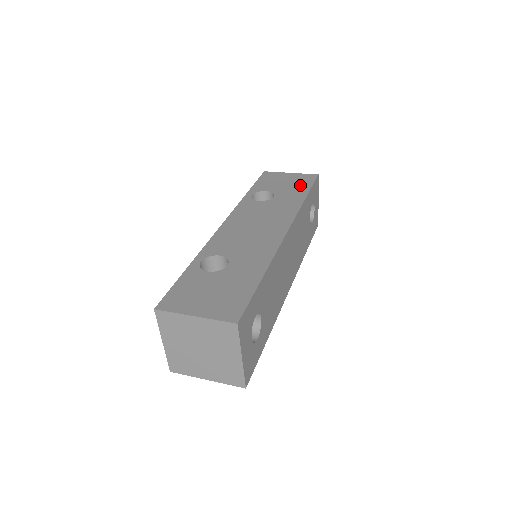
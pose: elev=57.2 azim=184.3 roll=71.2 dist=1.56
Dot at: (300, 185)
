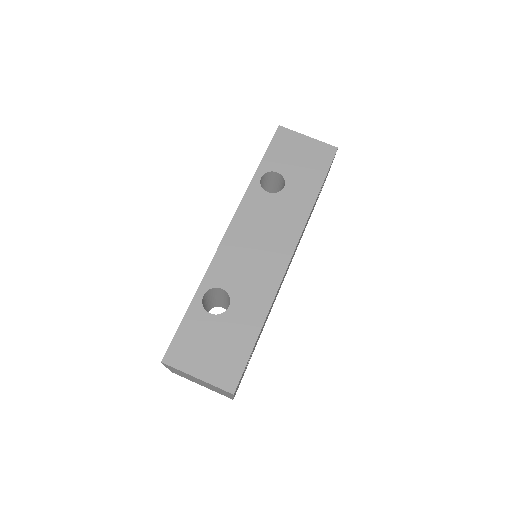
Dot at: (315, 168)
